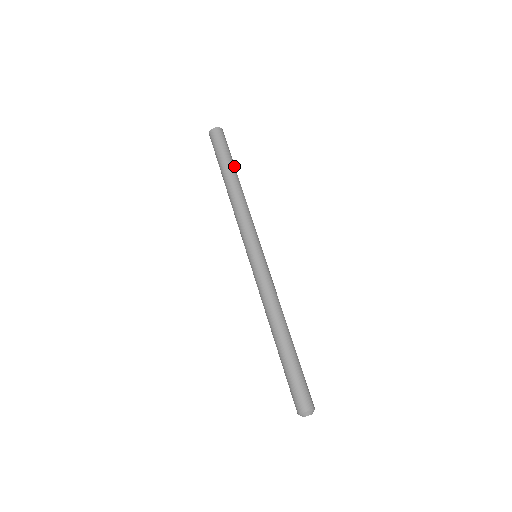
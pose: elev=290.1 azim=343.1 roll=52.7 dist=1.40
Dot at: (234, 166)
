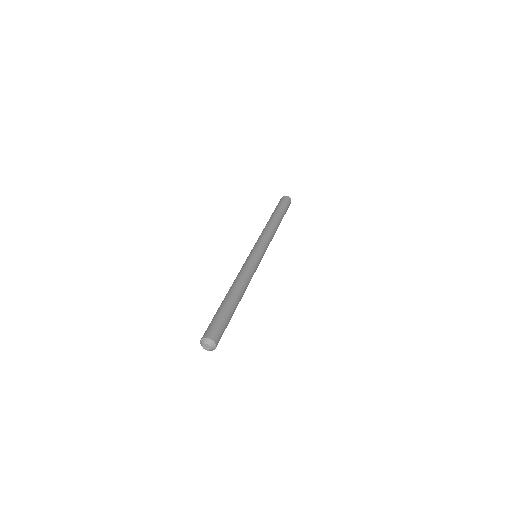
Dot at: occluded
